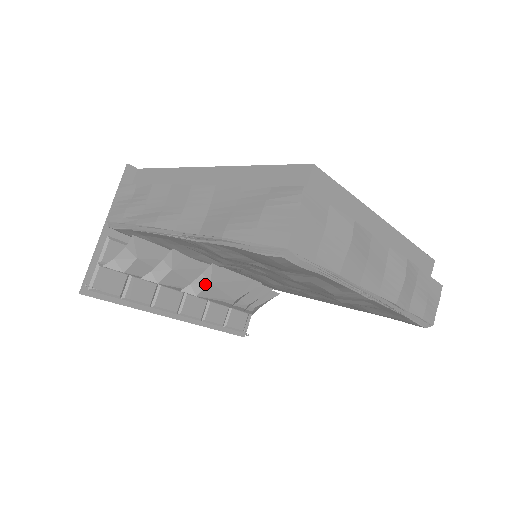
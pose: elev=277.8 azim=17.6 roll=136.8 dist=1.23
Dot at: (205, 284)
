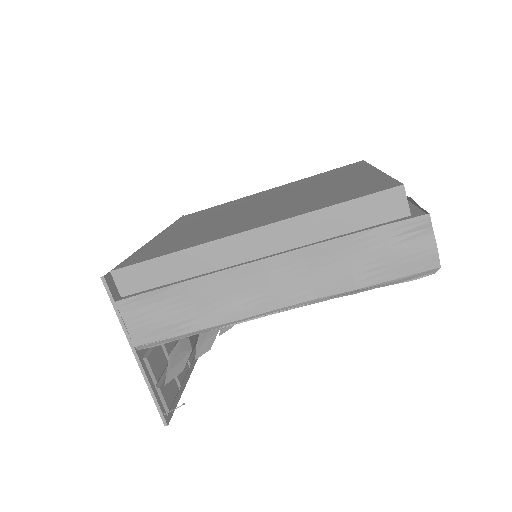
Dot at: occluded
